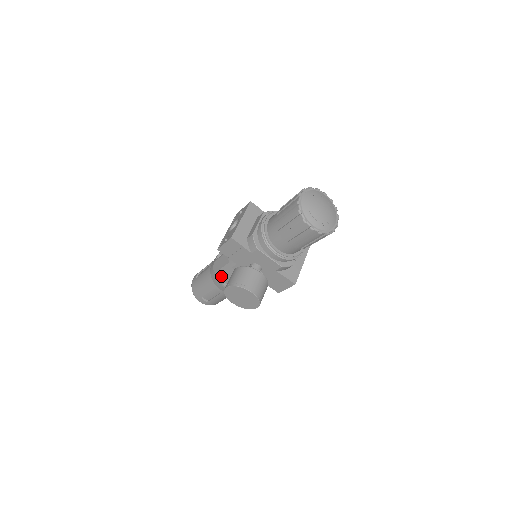
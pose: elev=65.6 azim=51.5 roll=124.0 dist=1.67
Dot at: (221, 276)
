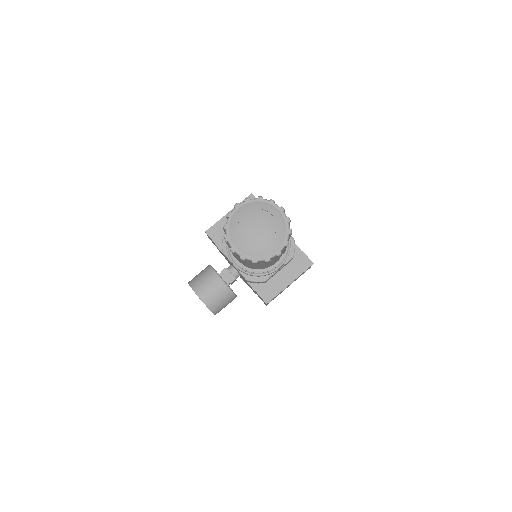
Dot at: occluded
